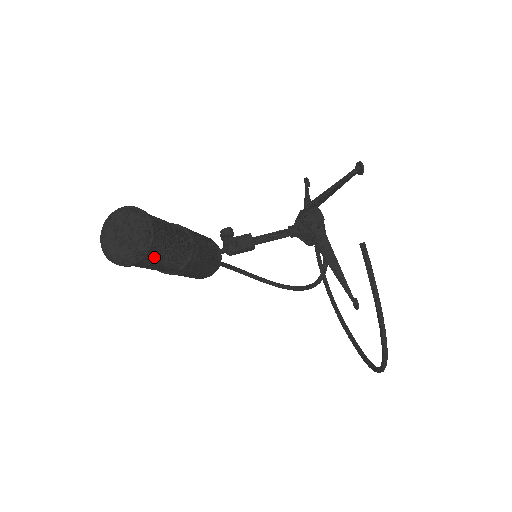
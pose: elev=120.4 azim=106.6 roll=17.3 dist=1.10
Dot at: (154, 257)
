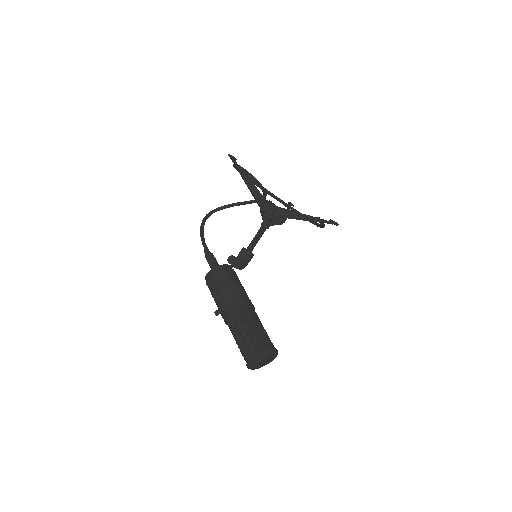
Dot at: occluded
